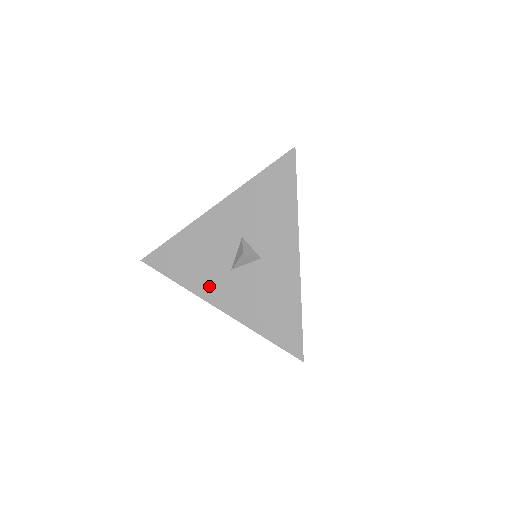
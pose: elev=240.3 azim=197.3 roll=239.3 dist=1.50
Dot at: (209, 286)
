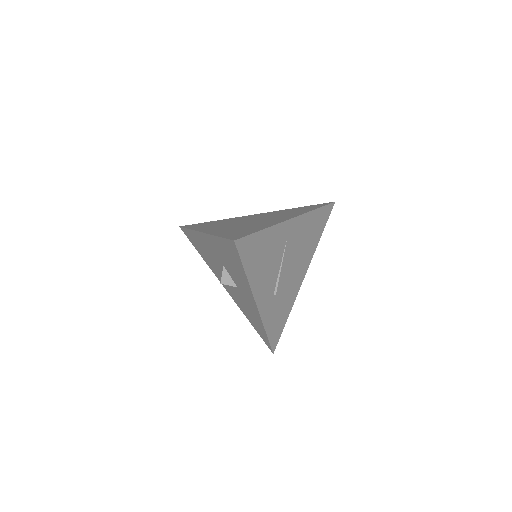
Dot at: (217, 274)
